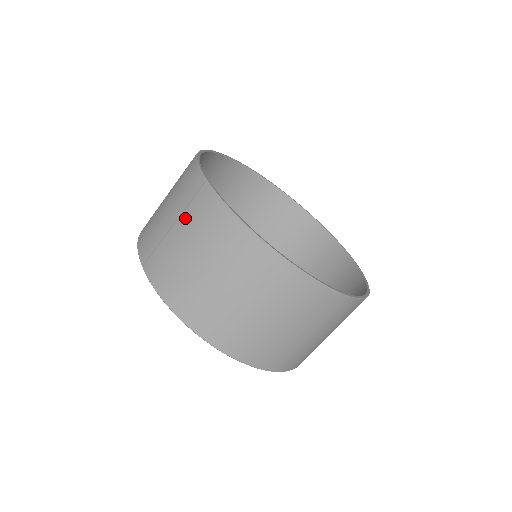
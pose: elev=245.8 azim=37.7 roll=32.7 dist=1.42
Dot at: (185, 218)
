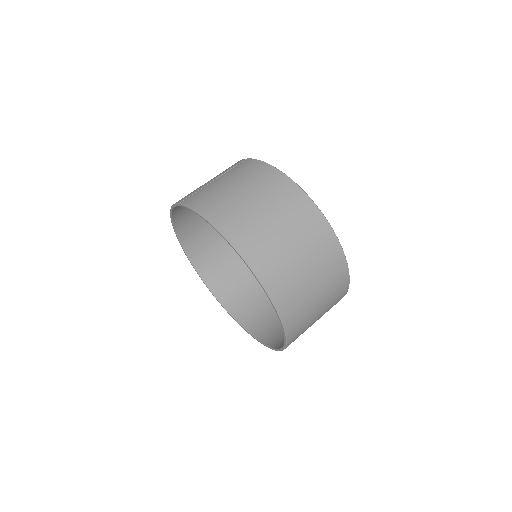
Dot at: (227, 174)
